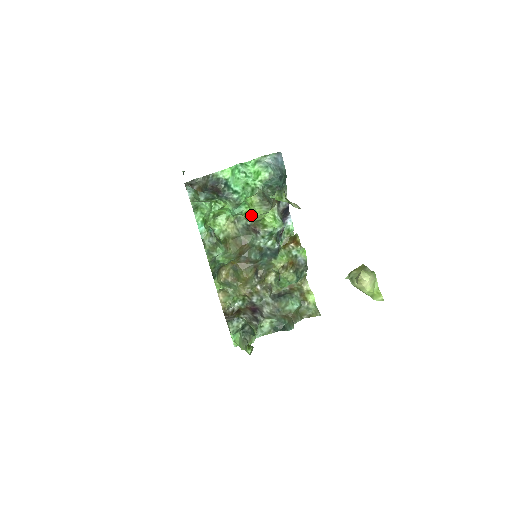
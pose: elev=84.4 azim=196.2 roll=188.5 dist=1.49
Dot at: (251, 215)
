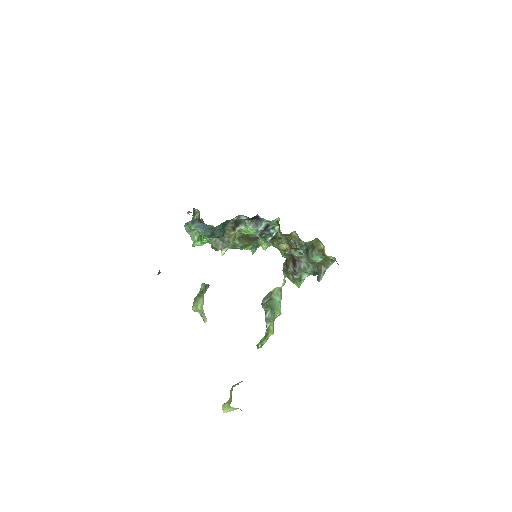
Dot at: occluded
